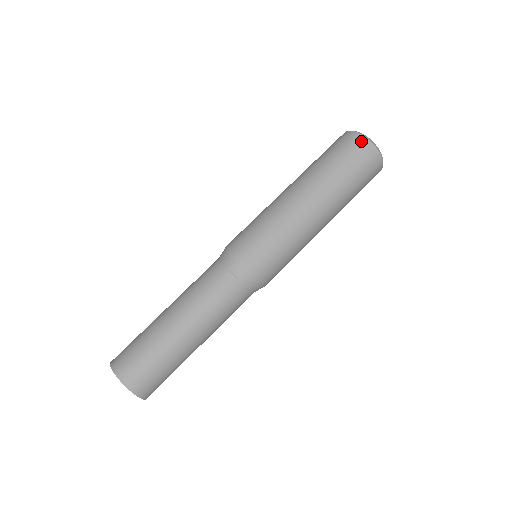
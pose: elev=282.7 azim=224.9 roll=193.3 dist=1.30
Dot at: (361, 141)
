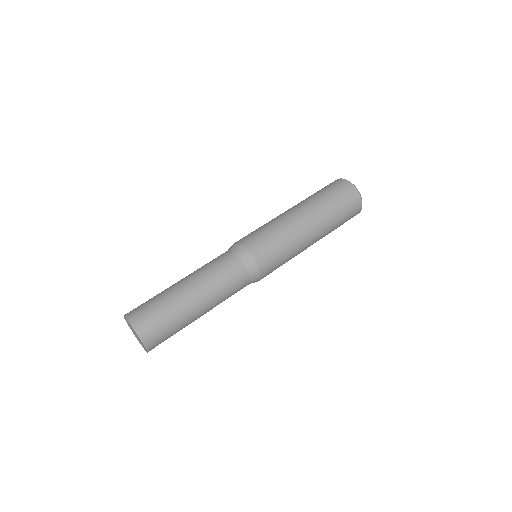
Dot at: (357, 199)
